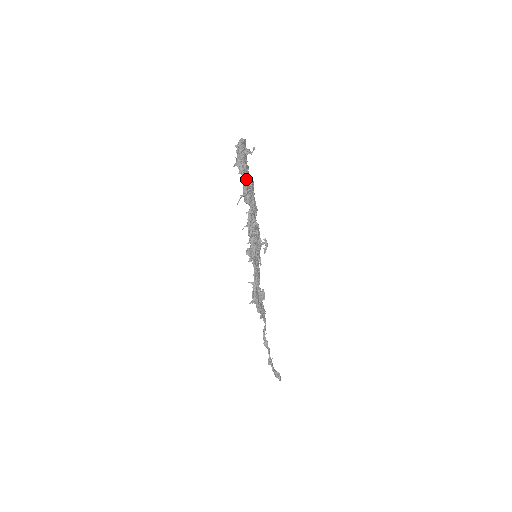
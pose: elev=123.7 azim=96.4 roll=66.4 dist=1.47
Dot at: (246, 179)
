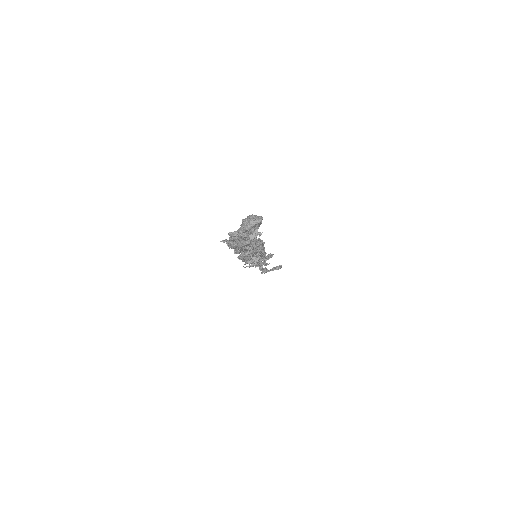
Dot at: (239, 251)
